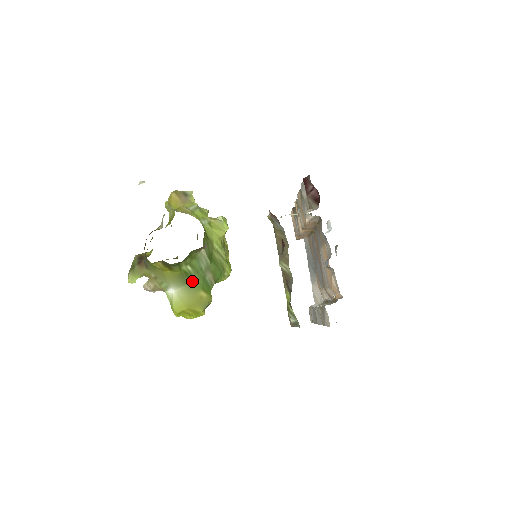
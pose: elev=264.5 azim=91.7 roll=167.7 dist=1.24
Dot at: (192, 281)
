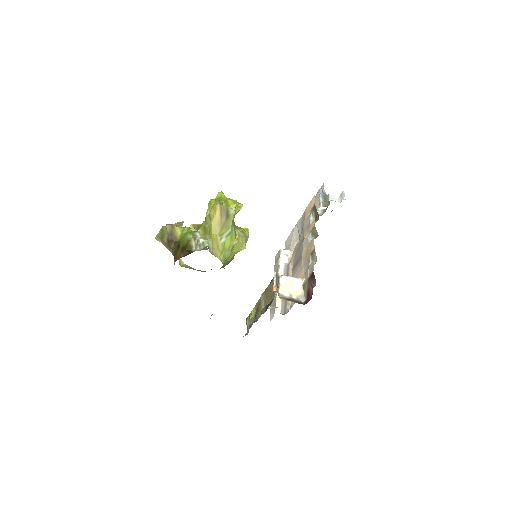
Dot at: (200, 270)
